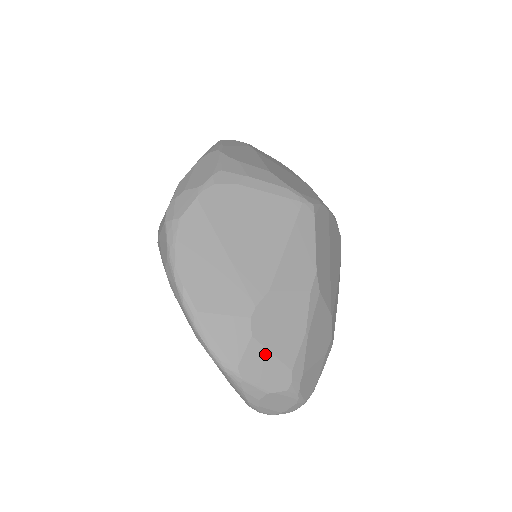
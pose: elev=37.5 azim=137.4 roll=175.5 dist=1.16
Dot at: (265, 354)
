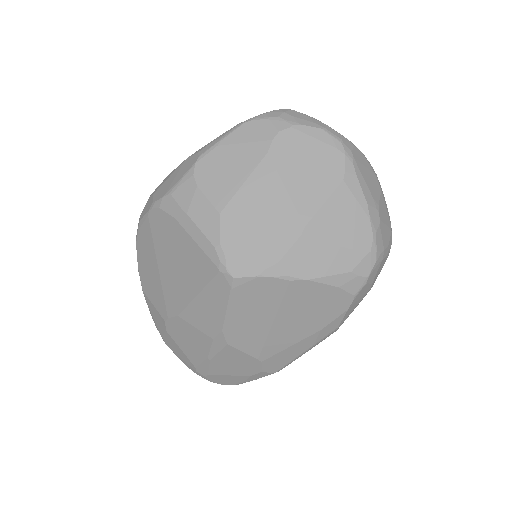
Dot at: (177, 346)
